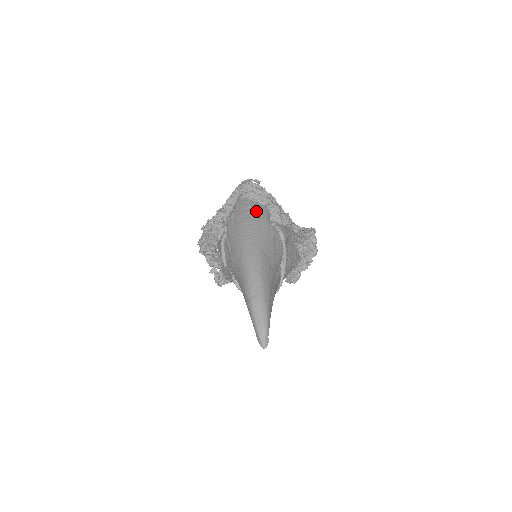
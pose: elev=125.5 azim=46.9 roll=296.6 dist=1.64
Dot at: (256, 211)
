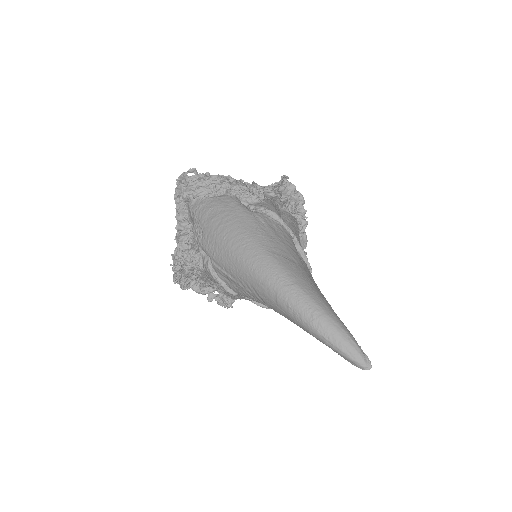
Dot at: (223, 208)
